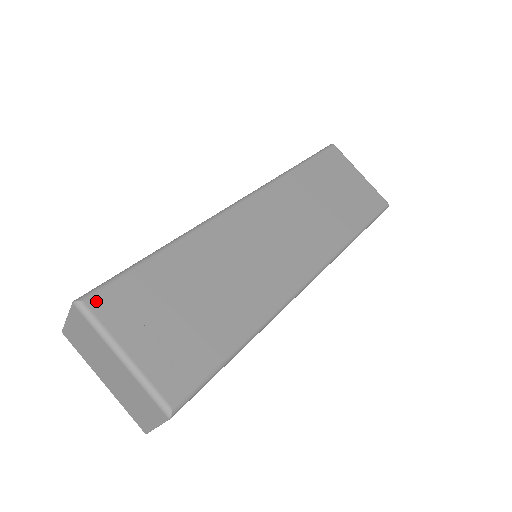
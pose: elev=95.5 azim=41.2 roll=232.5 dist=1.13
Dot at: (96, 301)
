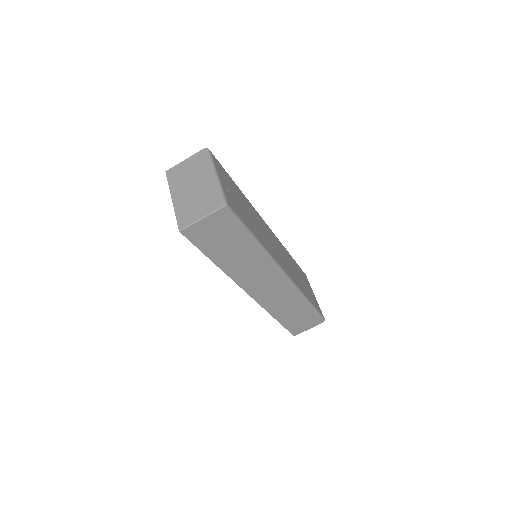
Dot at: (214, 157)
